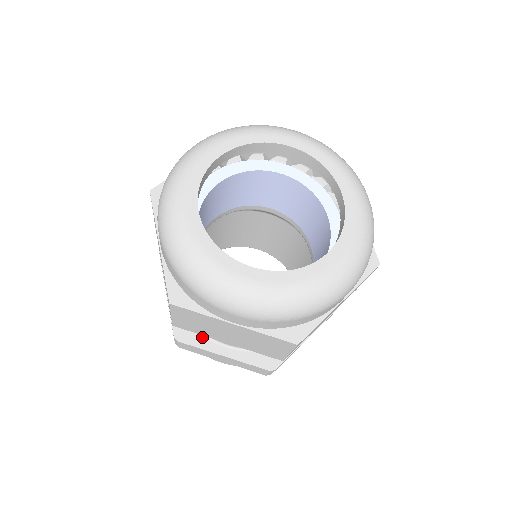
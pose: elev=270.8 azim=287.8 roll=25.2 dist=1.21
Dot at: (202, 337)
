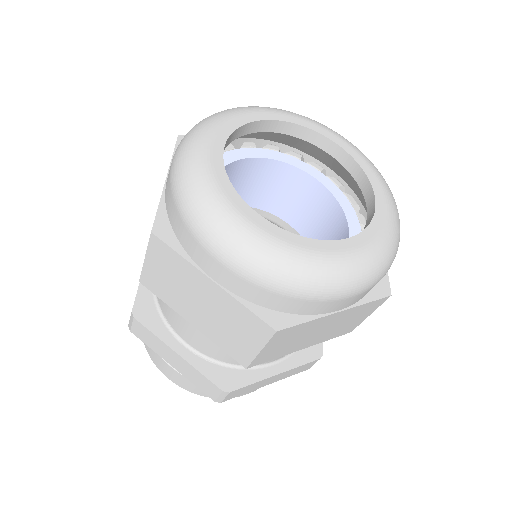
Dot at: (162, 324)
